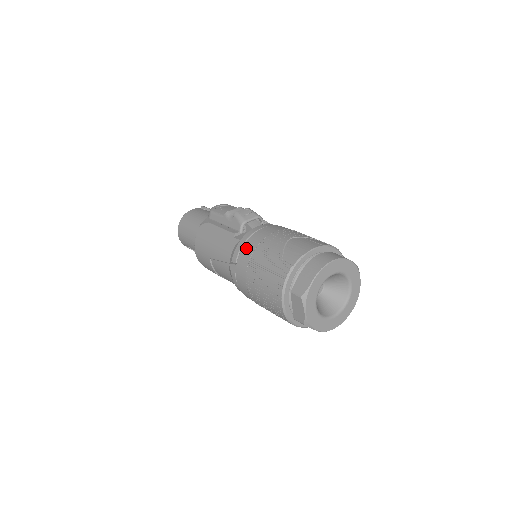
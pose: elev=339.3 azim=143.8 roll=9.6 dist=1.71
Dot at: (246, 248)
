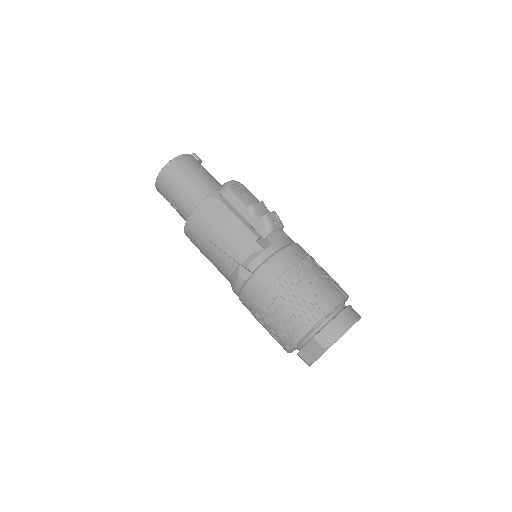
Dot at: (272, 265)
